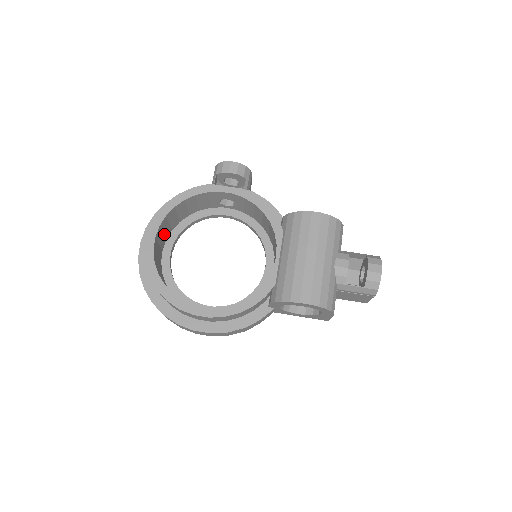
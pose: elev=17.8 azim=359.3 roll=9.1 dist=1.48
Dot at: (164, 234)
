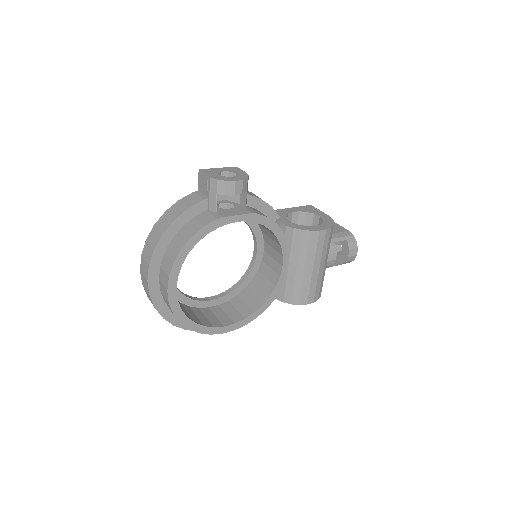
Dot at: occluded
